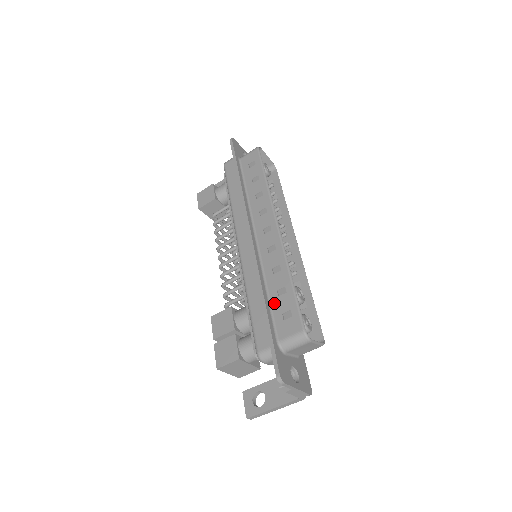
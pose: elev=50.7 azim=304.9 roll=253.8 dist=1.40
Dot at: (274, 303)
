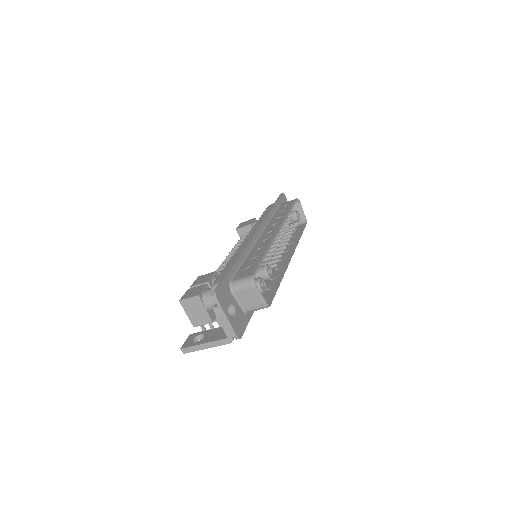
Dot at: (245, 264)
